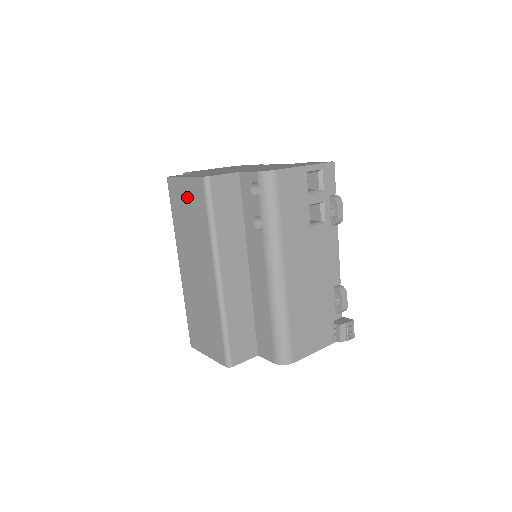
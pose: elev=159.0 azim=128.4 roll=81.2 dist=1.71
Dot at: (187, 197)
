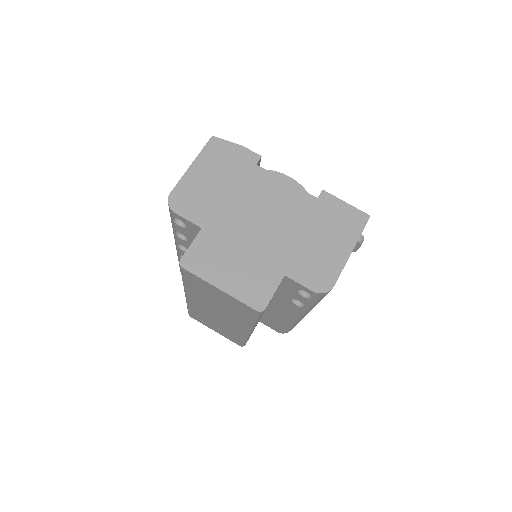
Dot at: (221, 297)
